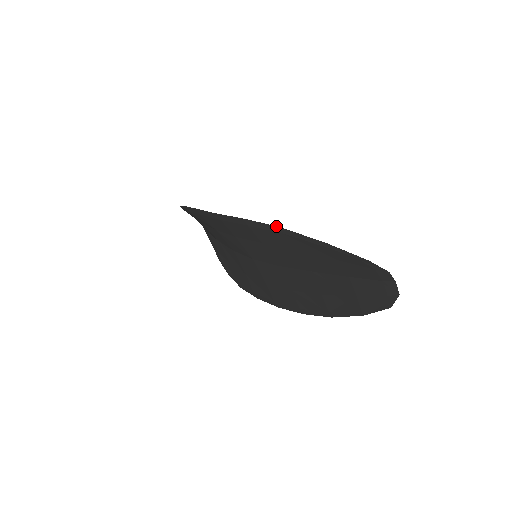
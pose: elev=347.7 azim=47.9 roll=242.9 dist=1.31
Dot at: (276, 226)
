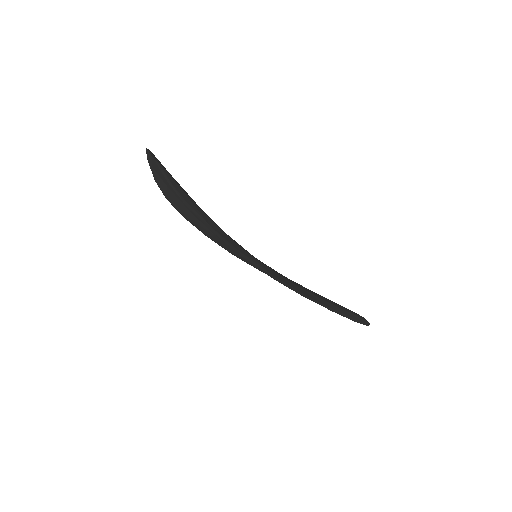
Dot at: (332, 311)
